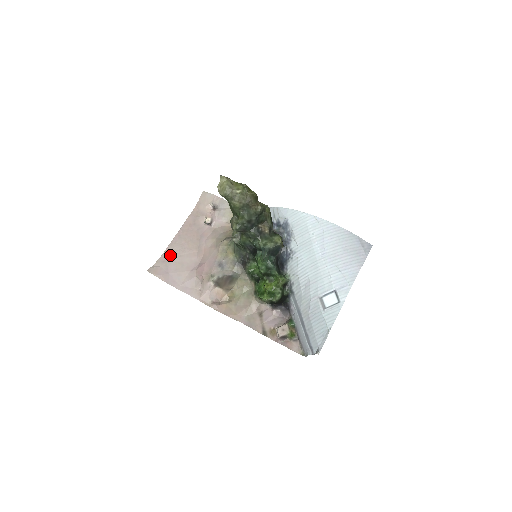
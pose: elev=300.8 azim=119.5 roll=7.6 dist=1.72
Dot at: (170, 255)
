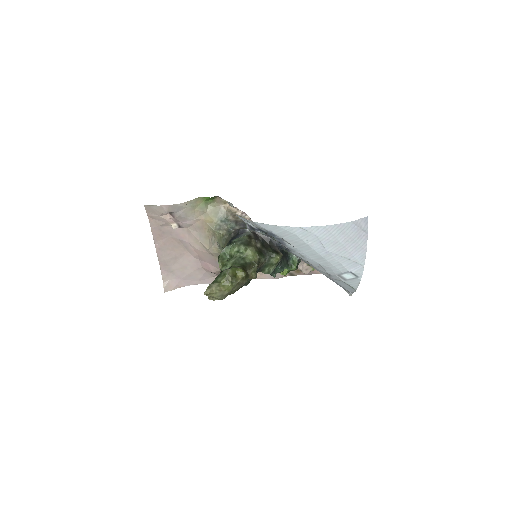
Dot at: (168, 267)
